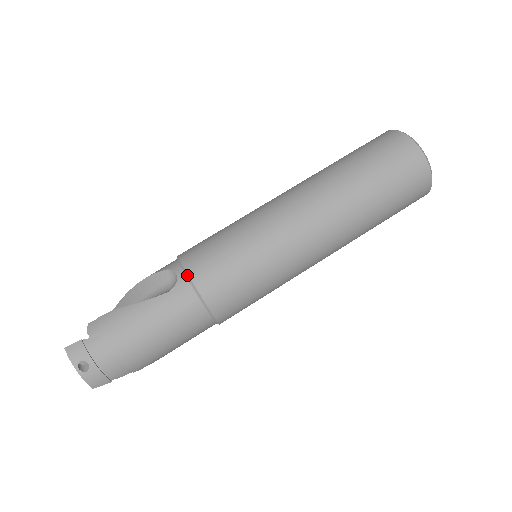
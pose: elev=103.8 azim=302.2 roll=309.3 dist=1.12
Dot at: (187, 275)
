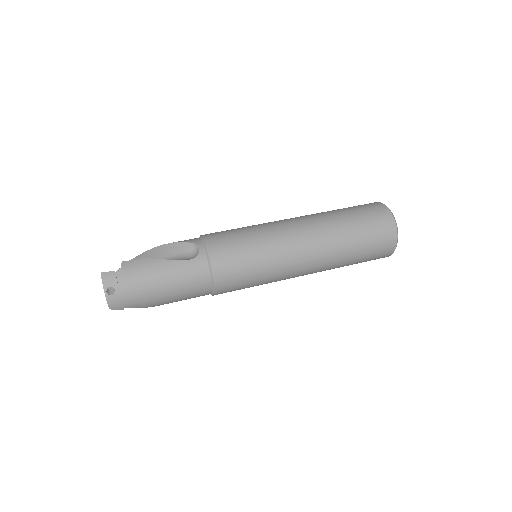
Dot at: (207, 253)
